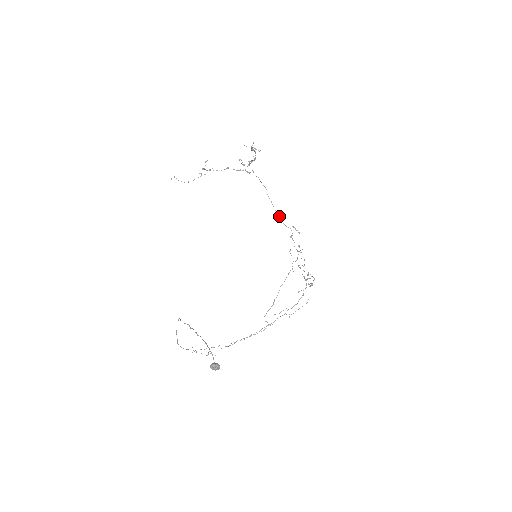
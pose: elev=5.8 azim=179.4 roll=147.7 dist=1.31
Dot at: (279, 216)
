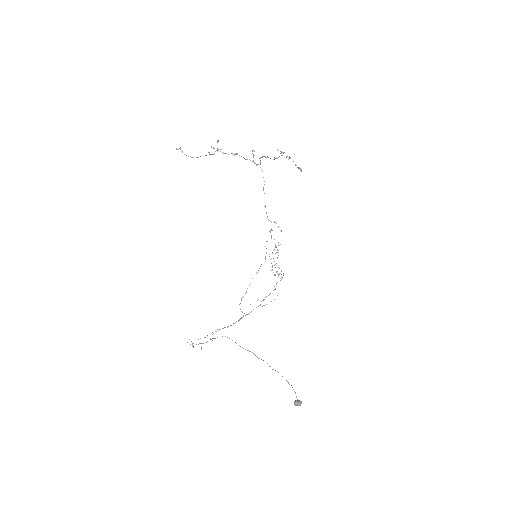
Dot at: occluded
